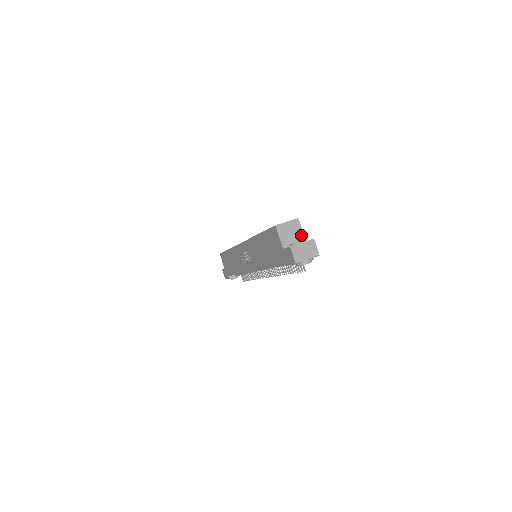
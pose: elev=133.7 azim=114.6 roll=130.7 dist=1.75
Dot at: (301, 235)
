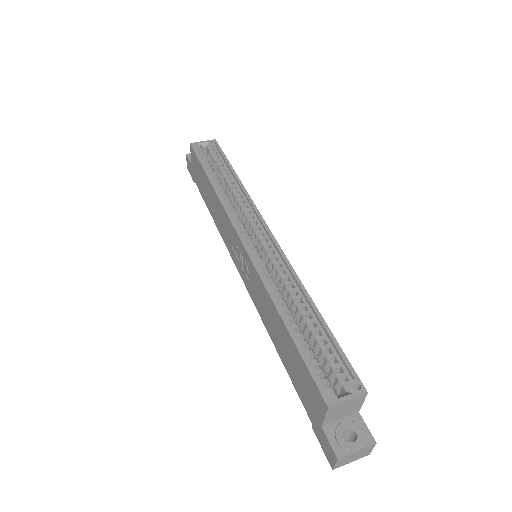
Dot at: (357, 408)
